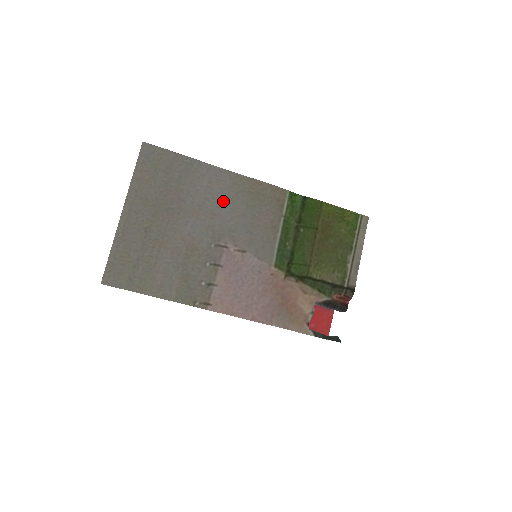
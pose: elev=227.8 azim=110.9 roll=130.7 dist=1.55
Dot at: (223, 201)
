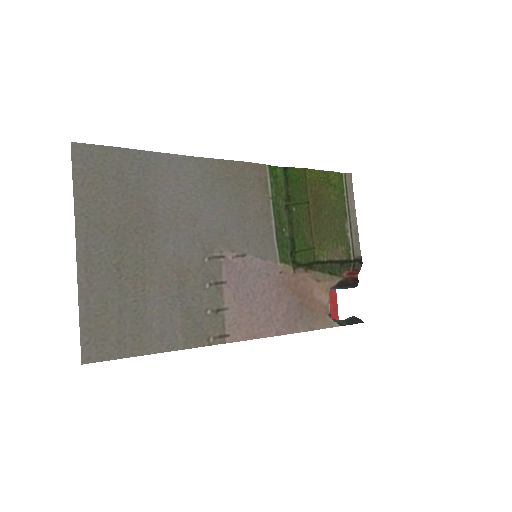
Dot at: (200, 198)
